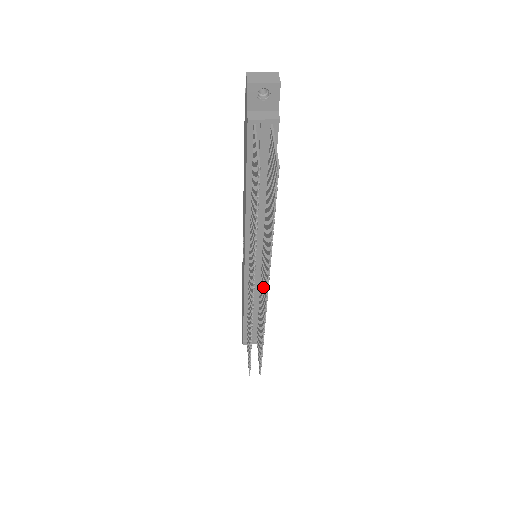
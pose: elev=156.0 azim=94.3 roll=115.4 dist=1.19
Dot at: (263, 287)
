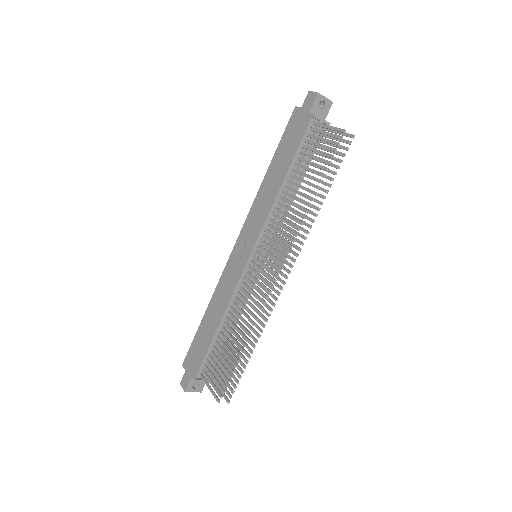
Dot at: occluded
